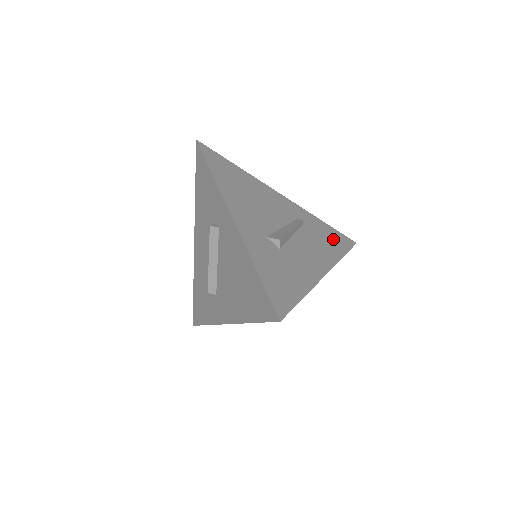
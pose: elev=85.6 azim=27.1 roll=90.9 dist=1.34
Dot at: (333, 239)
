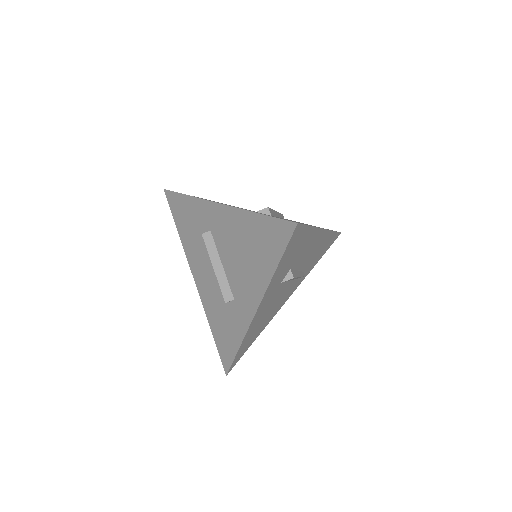
Dot at: occluded
